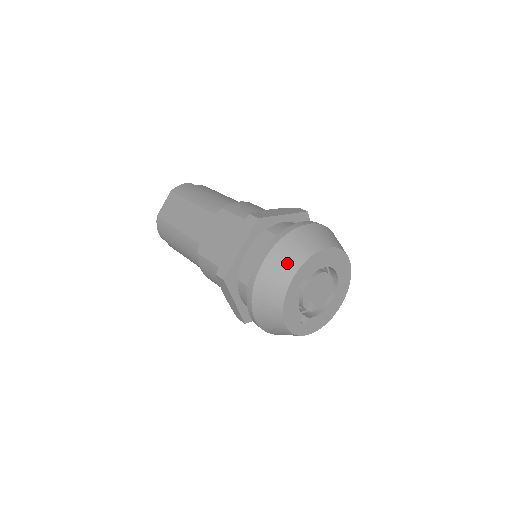
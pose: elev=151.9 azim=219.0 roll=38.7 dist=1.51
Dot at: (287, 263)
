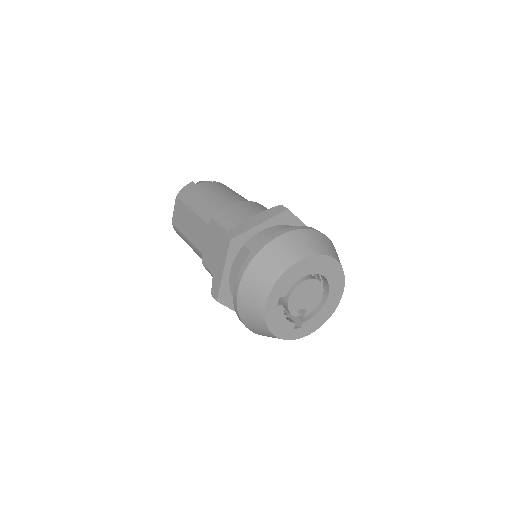
Dot at: (259, 287)
